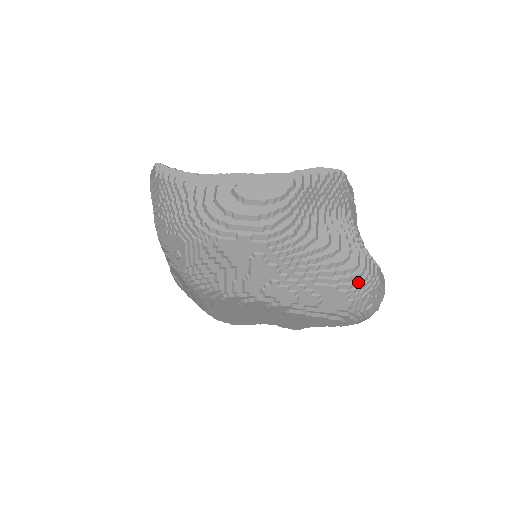
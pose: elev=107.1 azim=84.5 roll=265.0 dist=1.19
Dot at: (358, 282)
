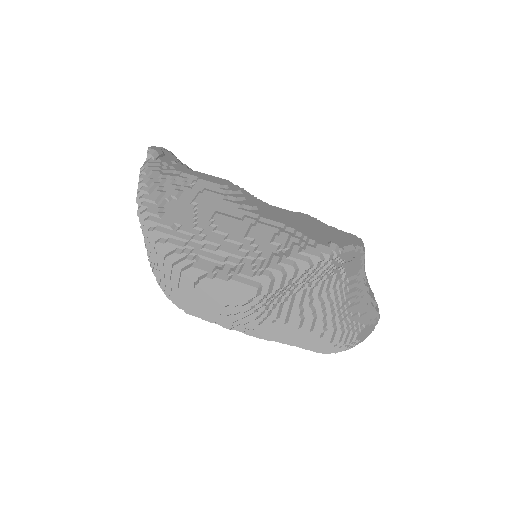
Dot at: (329, 350)
